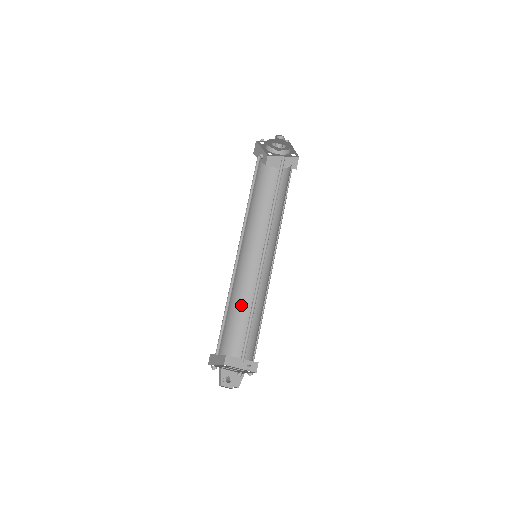
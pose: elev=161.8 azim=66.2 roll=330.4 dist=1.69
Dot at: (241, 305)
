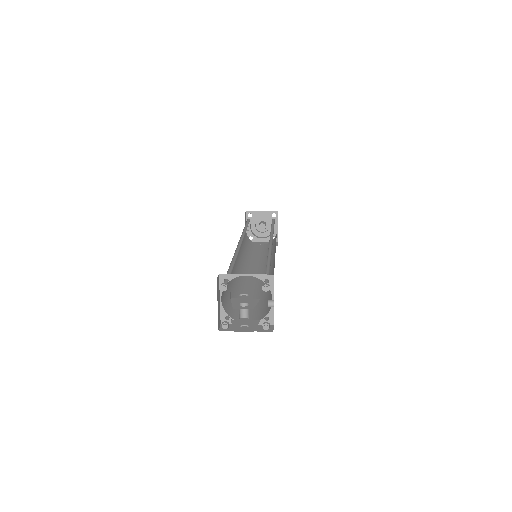
Dot at: (238, 290)
